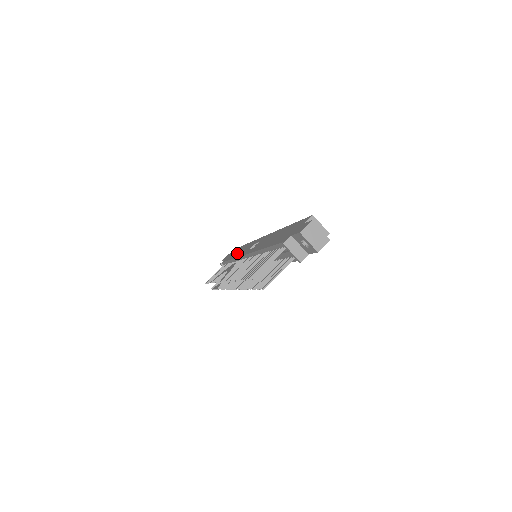
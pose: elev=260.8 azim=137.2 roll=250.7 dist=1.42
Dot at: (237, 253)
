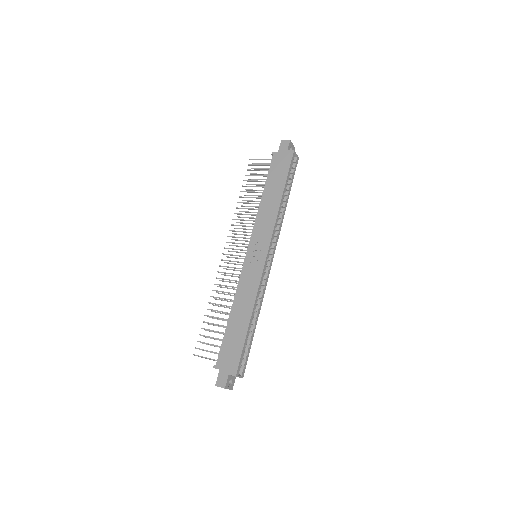
Dot at: (267, 202)
